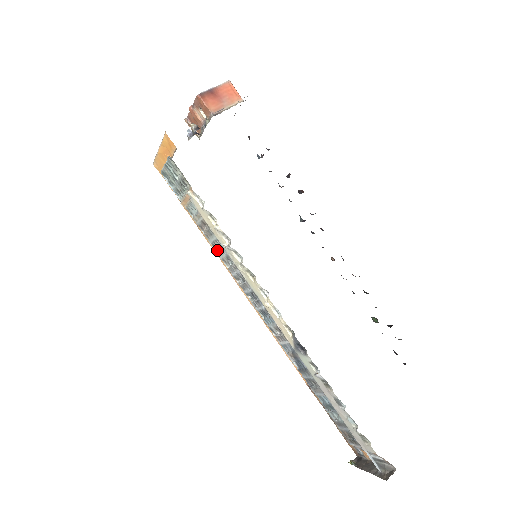
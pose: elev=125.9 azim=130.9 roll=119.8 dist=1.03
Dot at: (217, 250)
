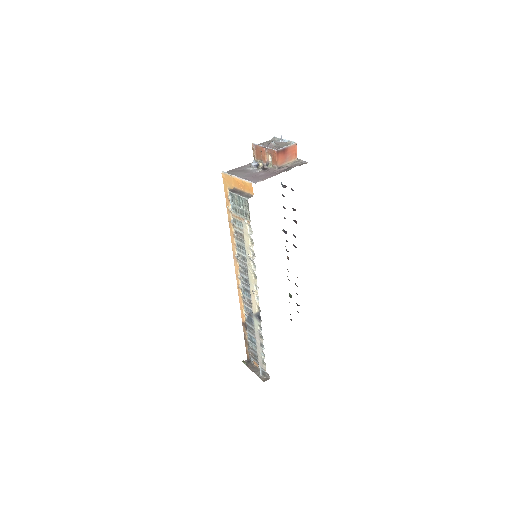
Dot at: (238, 248)
